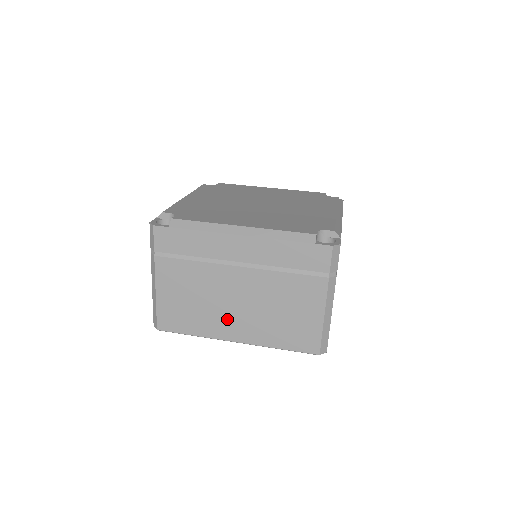
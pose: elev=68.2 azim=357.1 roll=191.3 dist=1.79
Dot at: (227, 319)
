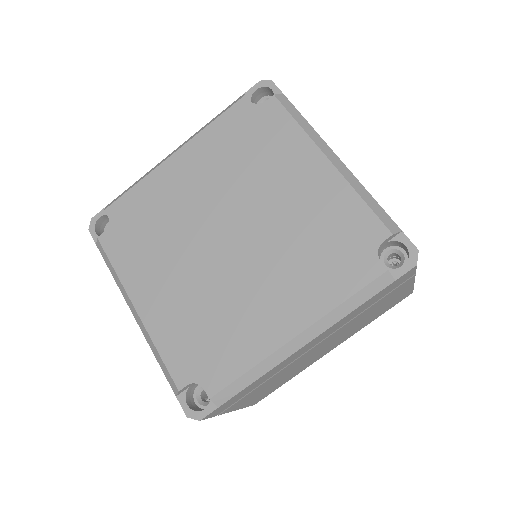
Dot at: (317, 356)
